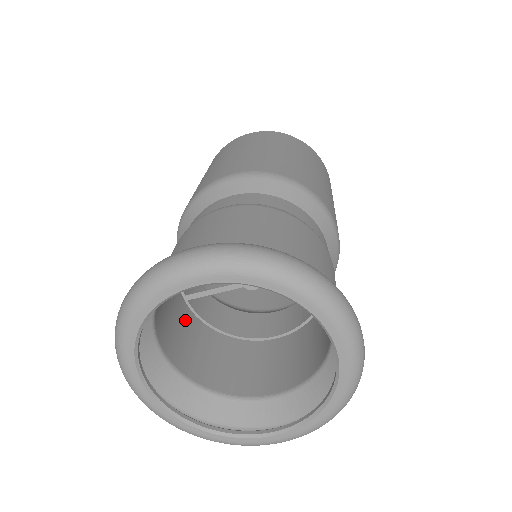
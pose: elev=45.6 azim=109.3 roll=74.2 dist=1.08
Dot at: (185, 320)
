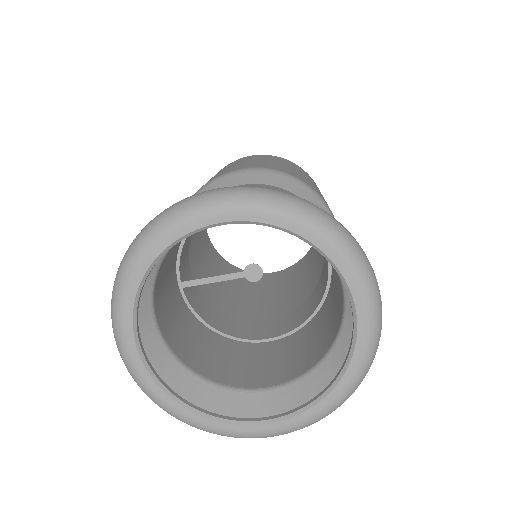
Dot at: (178, 306)
